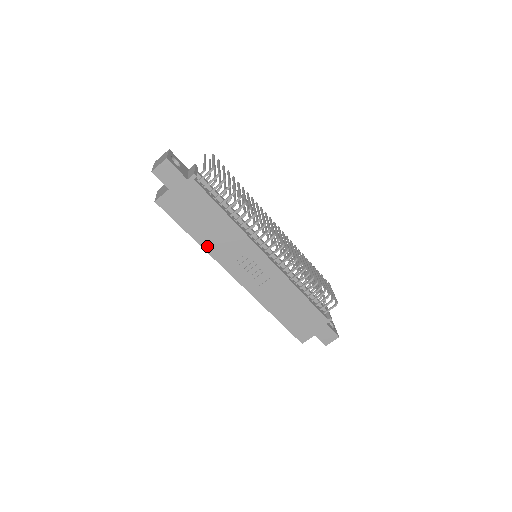
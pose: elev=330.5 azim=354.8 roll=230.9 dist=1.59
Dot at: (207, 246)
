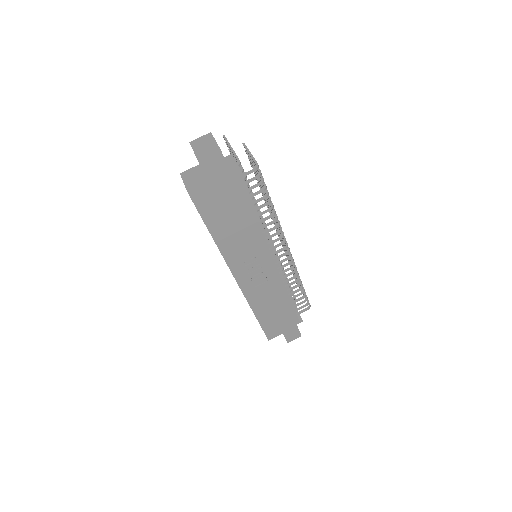
Dot at: (222, 245)
